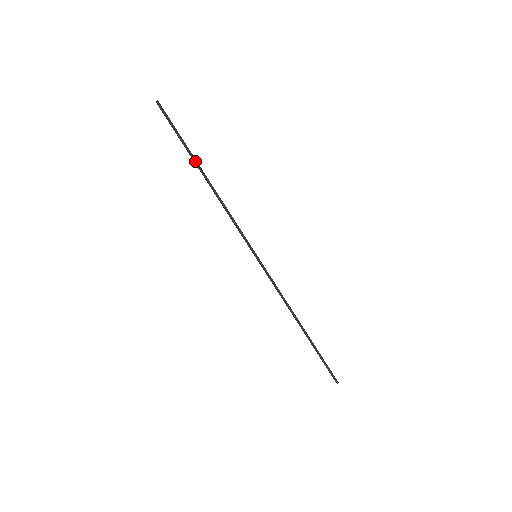
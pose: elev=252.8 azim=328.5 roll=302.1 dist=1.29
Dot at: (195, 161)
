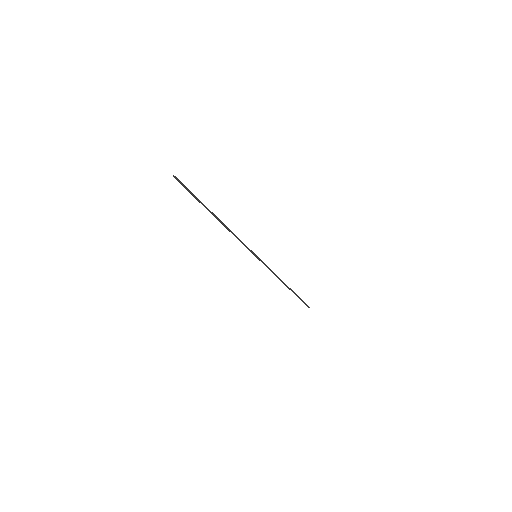
Dot at: (209, 210)
